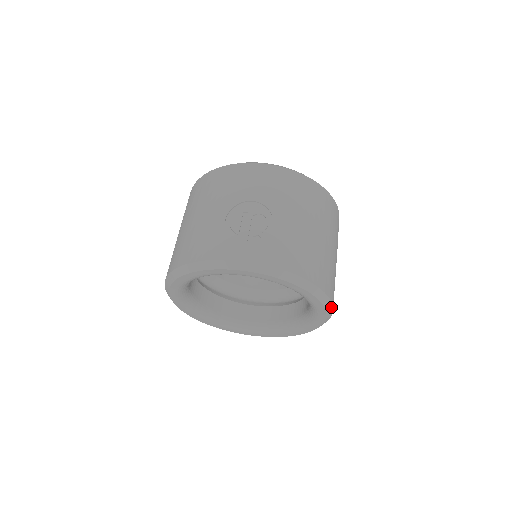
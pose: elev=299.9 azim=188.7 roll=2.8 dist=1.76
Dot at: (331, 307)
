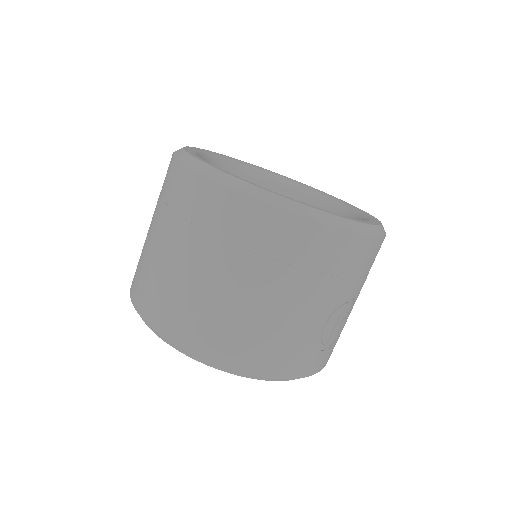
Dot at: occluded
